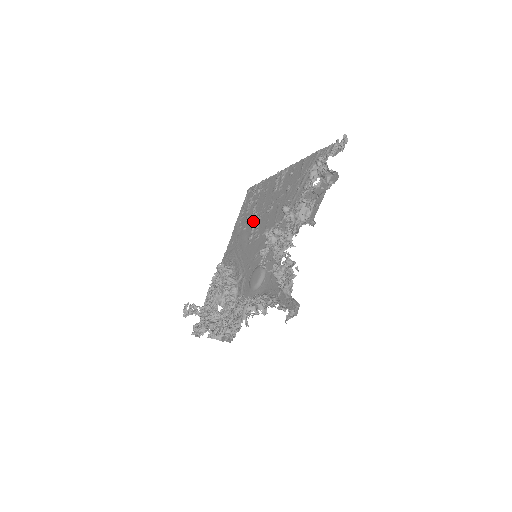
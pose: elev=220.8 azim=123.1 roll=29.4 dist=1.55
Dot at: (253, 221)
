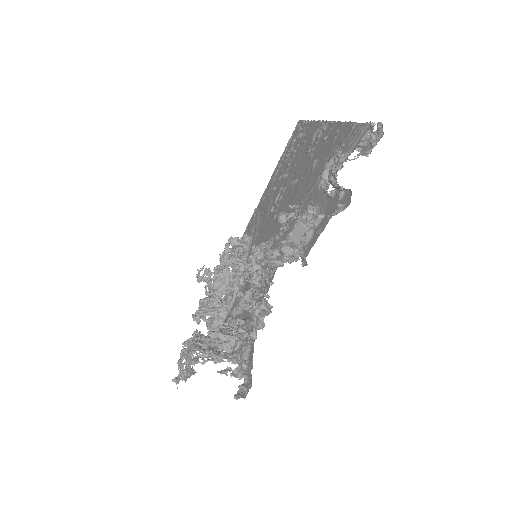
Dot at: (281, 185)
